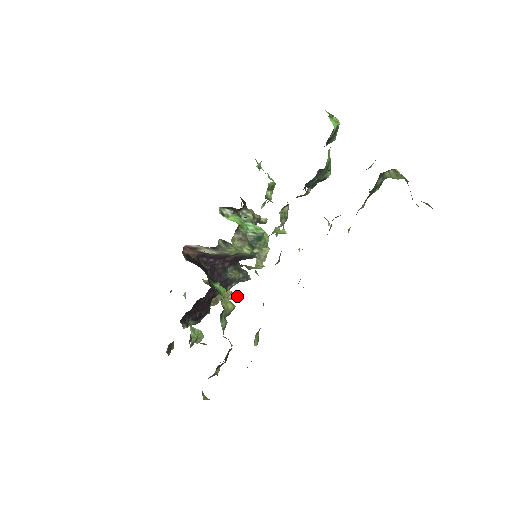
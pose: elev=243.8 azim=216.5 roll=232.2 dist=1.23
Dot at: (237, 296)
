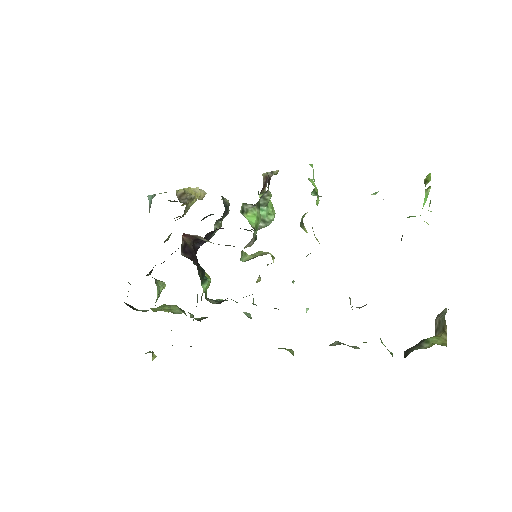
Dot at: (203, 196)
